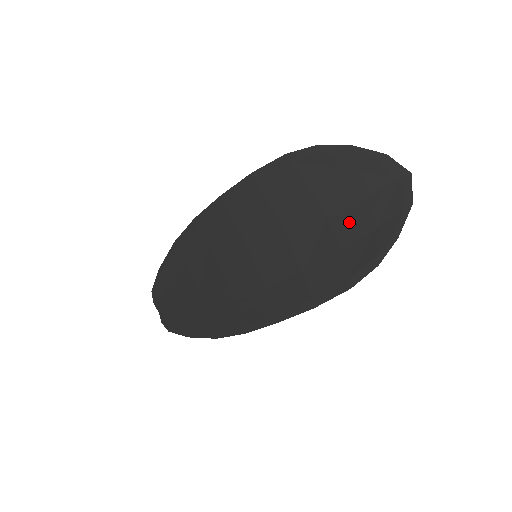
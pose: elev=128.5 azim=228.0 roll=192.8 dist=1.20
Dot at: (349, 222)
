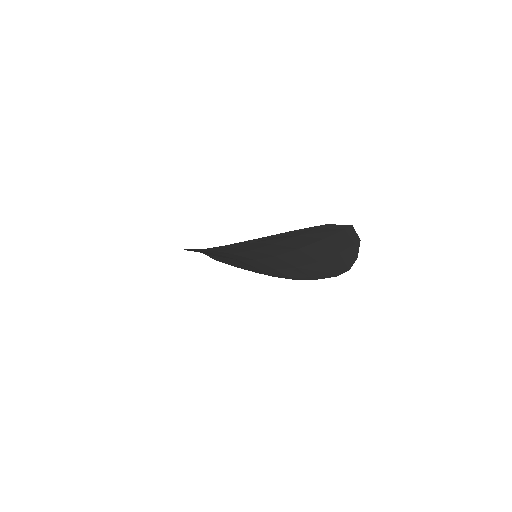
Dot at: (316, 251)
